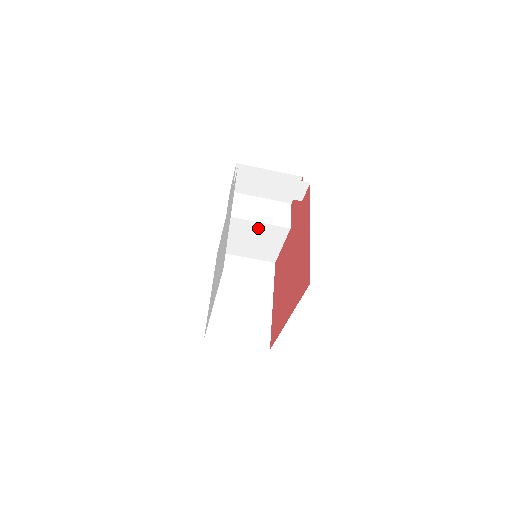
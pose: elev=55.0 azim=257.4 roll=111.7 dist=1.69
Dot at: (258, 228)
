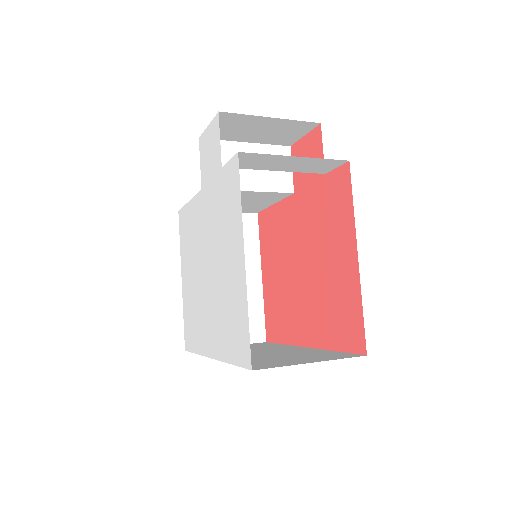
Dot at: (246, 194)
